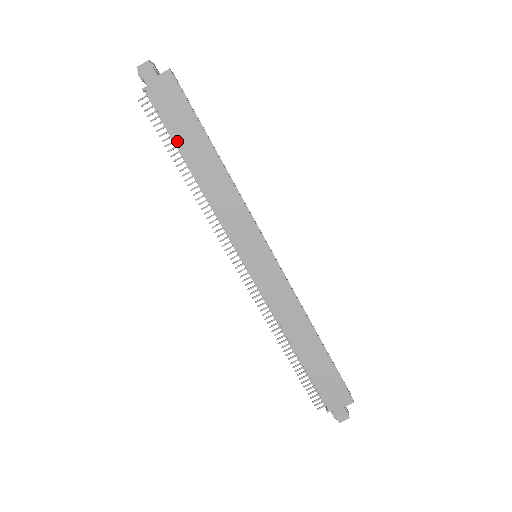
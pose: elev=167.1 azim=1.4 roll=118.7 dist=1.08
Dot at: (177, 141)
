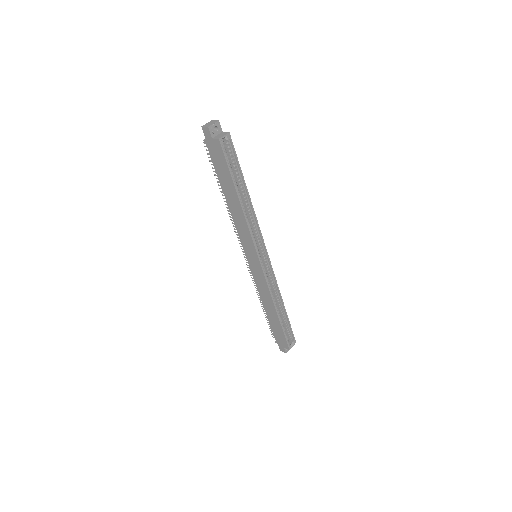
Dot at: (219, 178)
